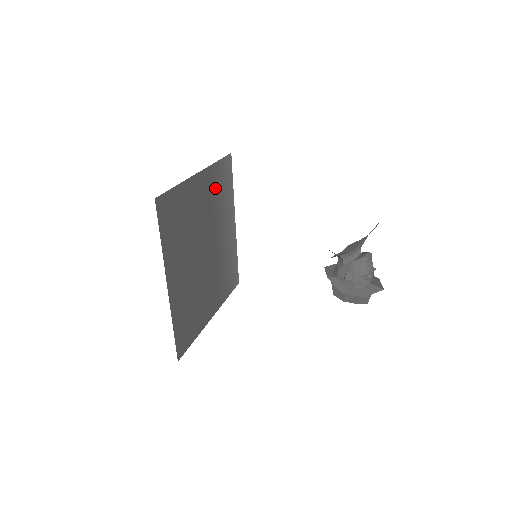
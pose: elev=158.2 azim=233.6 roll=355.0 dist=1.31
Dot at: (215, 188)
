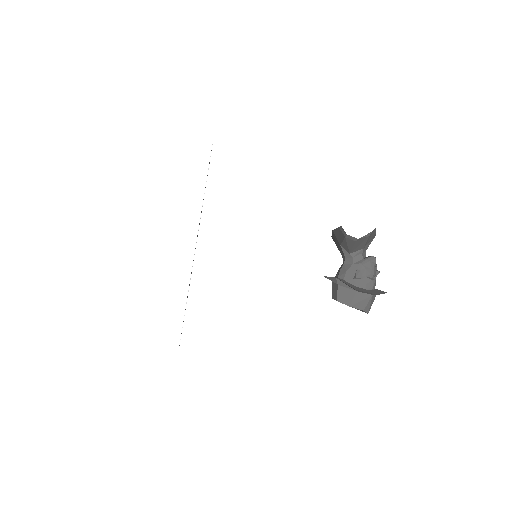
Dot at: occluded
